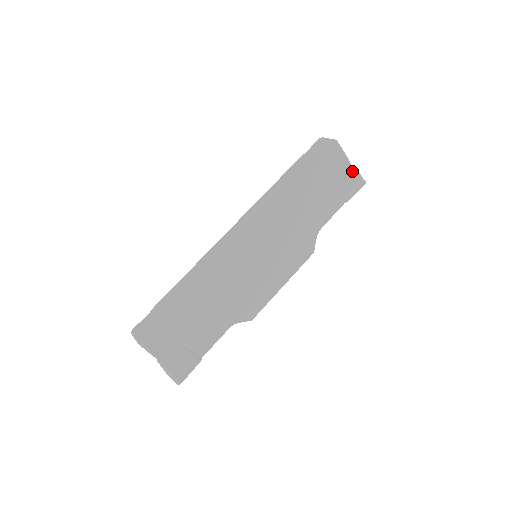
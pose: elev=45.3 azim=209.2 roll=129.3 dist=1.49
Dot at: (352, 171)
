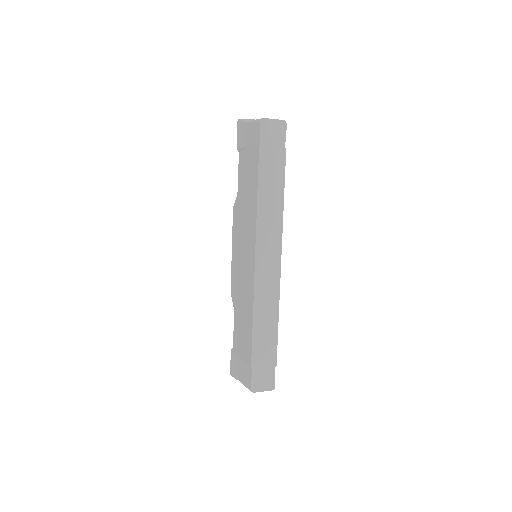
Dot at: occluded
